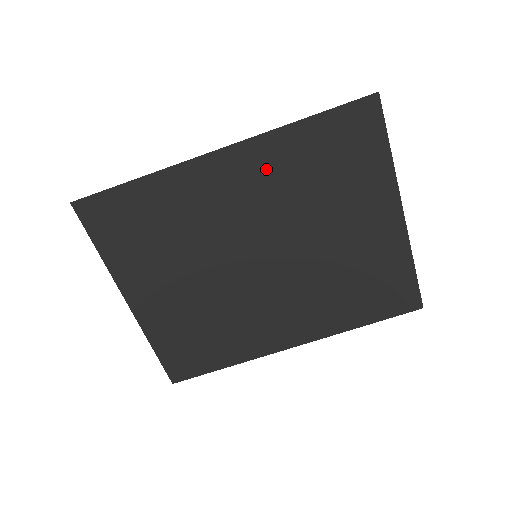
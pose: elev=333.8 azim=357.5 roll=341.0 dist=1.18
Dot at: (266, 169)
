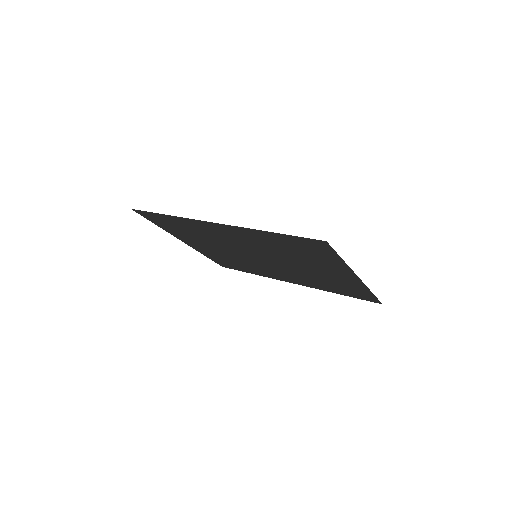
Dot at: (250, 237)
